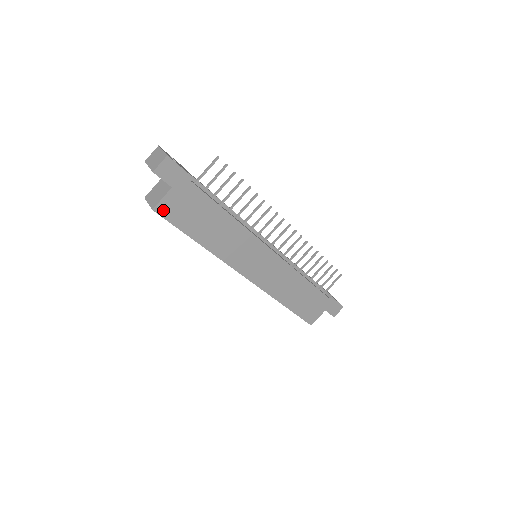
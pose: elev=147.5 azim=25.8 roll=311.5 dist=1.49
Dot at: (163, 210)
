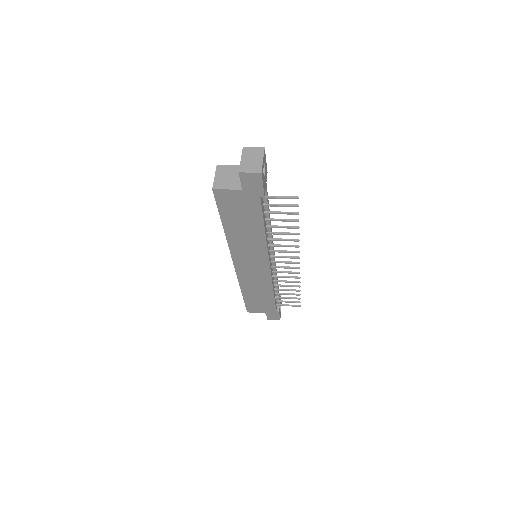
Dot at: (220, 195)
